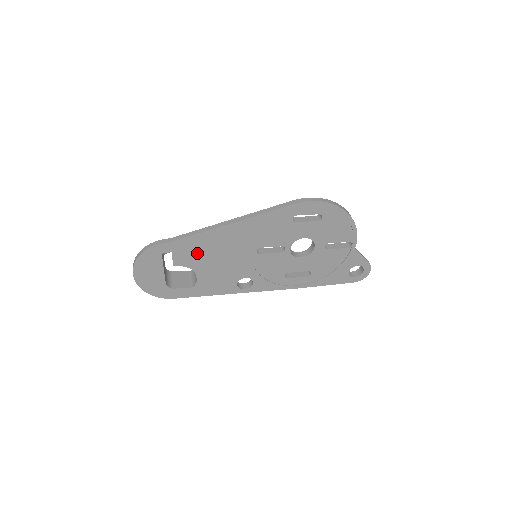
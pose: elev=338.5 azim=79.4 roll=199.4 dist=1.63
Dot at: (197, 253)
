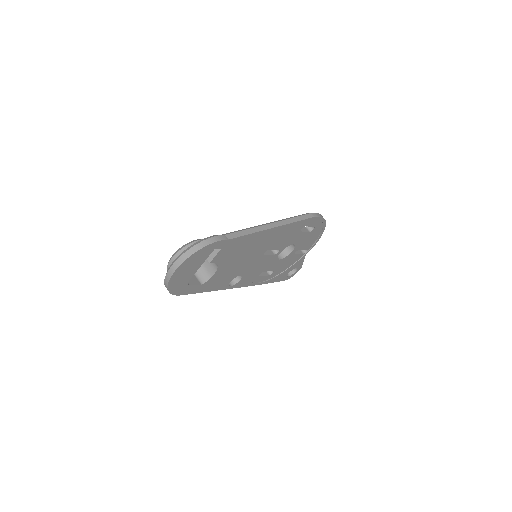
Dot at: (234, 251)
